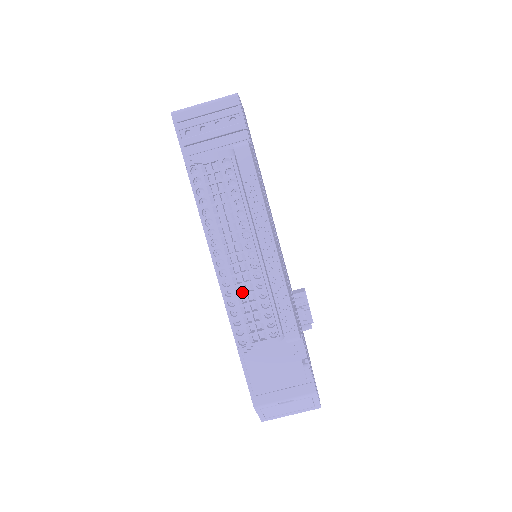
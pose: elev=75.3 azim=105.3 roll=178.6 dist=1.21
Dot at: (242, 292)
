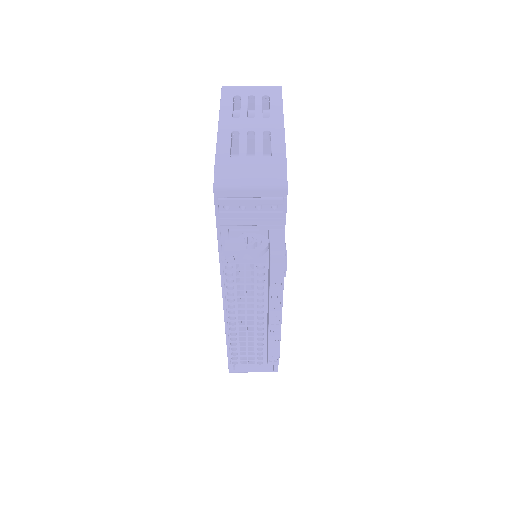
Dot at: (244, 337)
